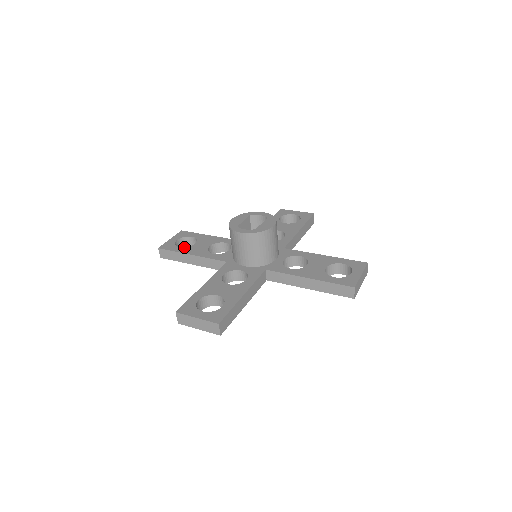
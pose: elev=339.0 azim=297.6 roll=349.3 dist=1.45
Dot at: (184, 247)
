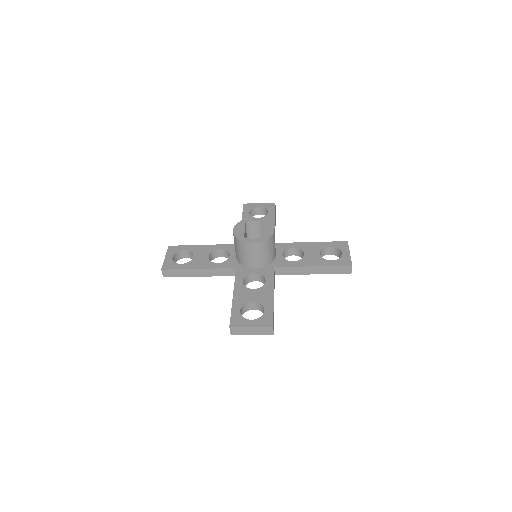
Dot at: (186, 263)
